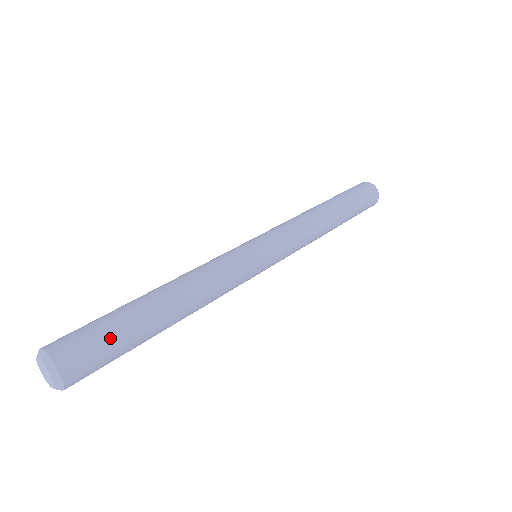
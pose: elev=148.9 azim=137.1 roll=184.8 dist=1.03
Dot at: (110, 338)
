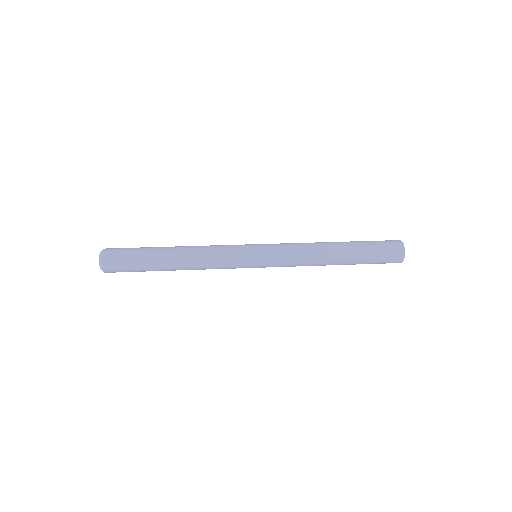
Dot at: (133, 267)
